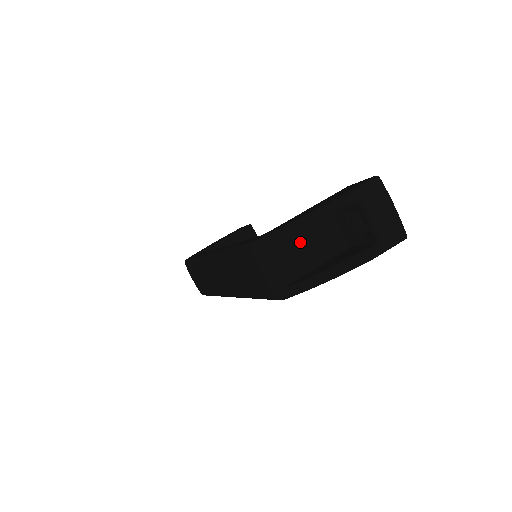
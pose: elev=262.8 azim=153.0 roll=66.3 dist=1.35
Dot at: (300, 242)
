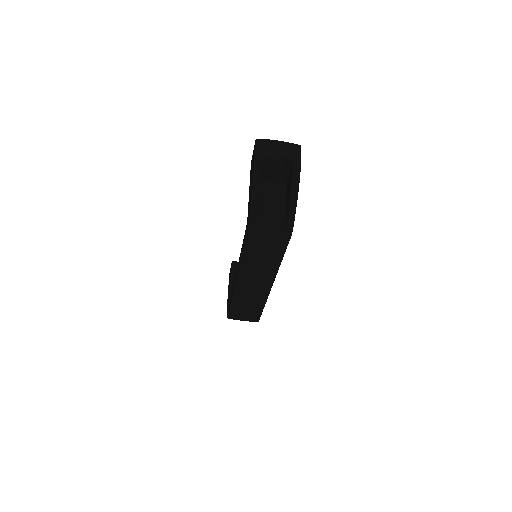
Dot at: (265, 205)
